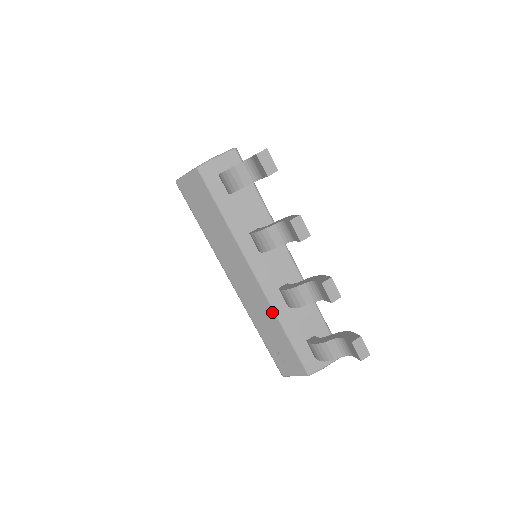
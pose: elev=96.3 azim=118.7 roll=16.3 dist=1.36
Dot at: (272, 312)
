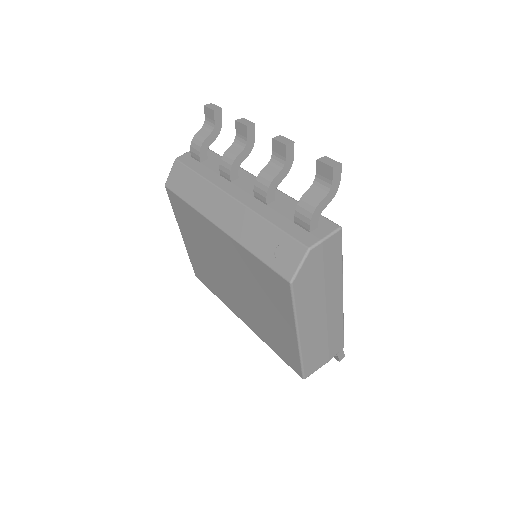
Dot at: (253, 214)
